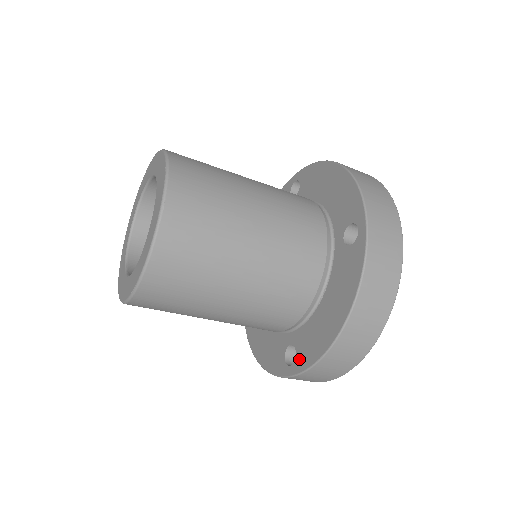
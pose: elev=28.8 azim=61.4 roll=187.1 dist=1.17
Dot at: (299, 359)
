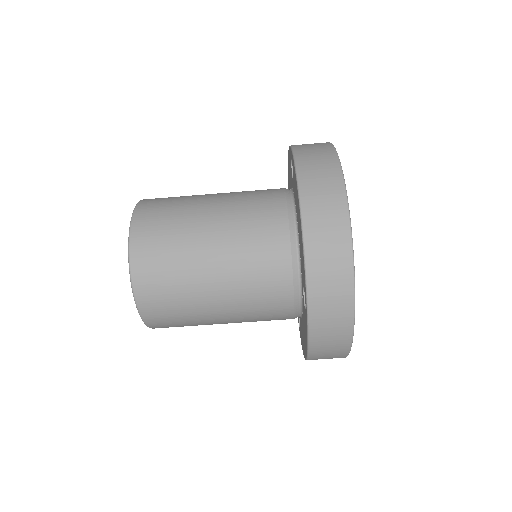
Dot at: (304, 286)
